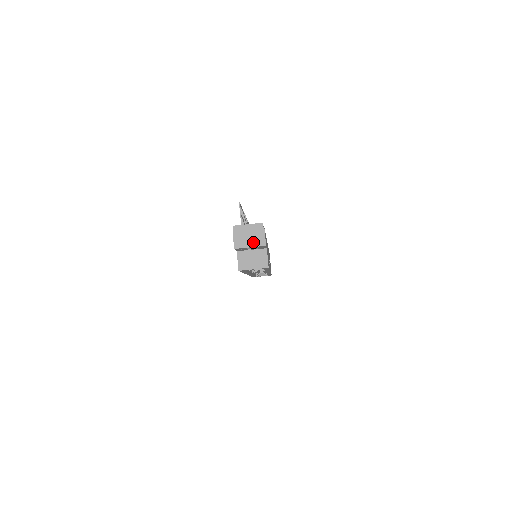
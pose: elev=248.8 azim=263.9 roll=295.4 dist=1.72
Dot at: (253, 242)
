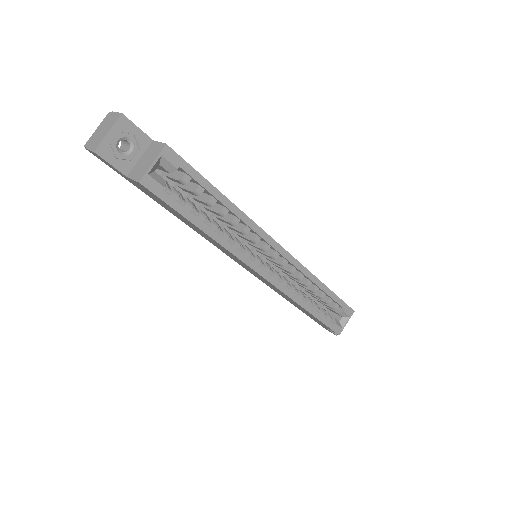
Dot at: (108, 128)
